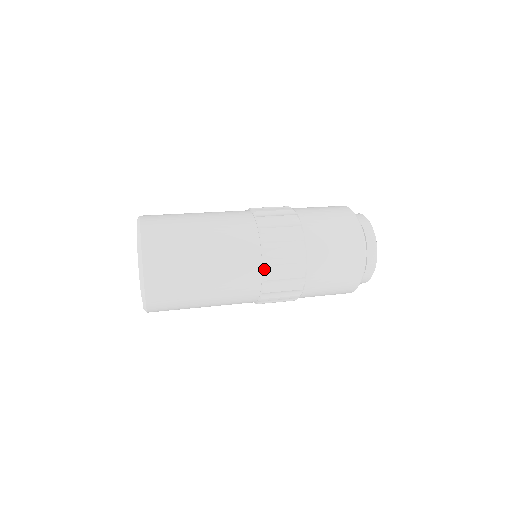
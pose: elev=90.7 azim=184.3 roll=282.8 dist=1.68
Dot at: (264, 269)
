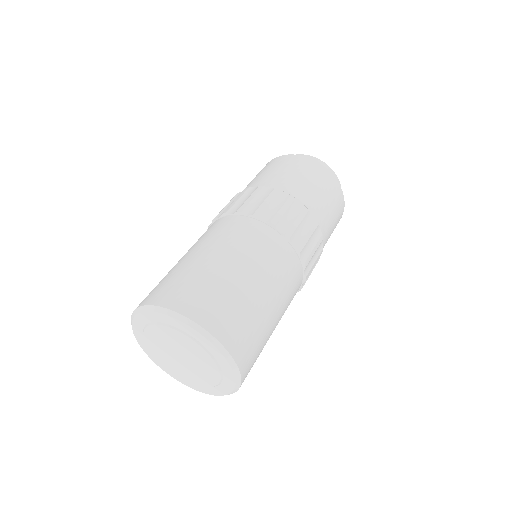
Dot at: (278, 230)
